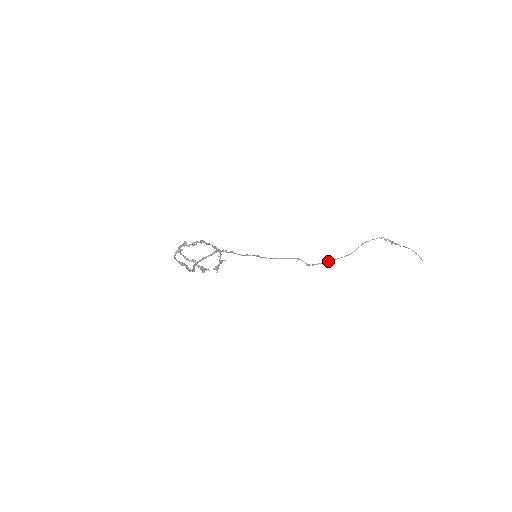
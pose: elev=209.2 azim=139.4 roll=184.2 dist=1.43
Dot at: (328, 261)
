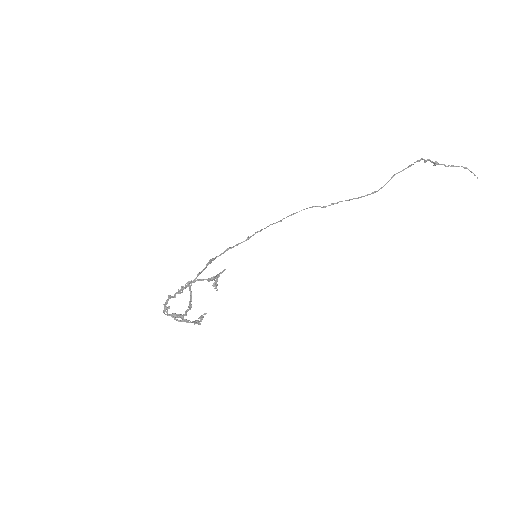
Dot at: (350, 199)
